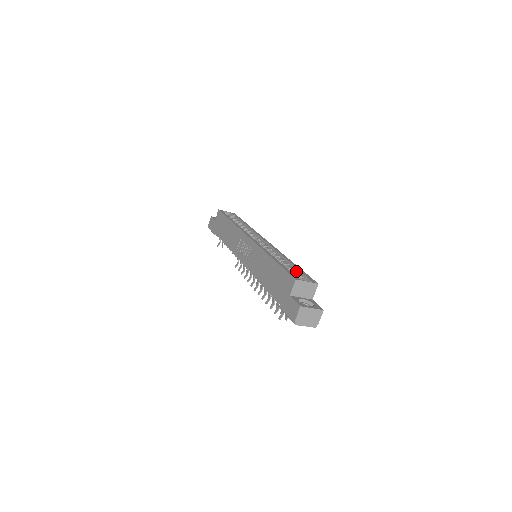
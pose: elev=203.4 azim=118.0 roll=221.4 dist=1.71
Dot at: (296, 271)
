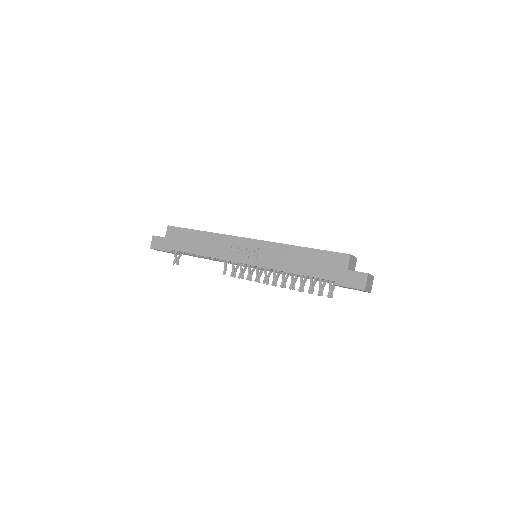
Dot at: occluded
